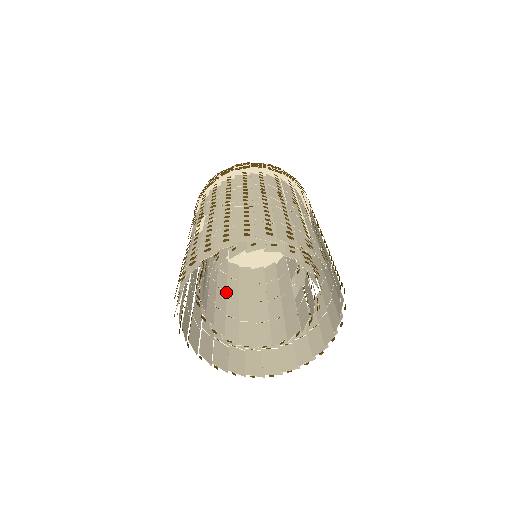
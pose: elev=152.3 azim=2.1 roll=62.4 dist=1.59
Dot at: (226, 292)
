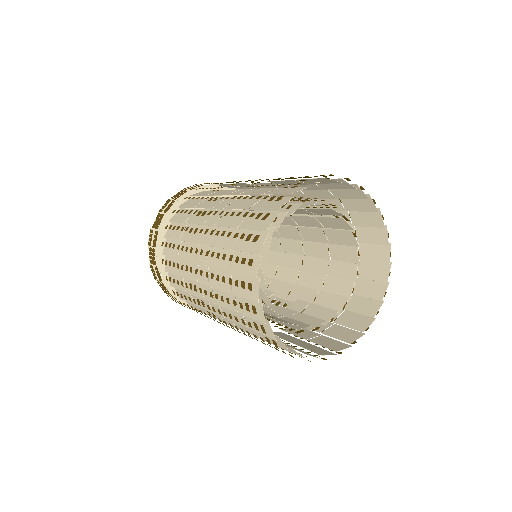
Dot at: occluded
